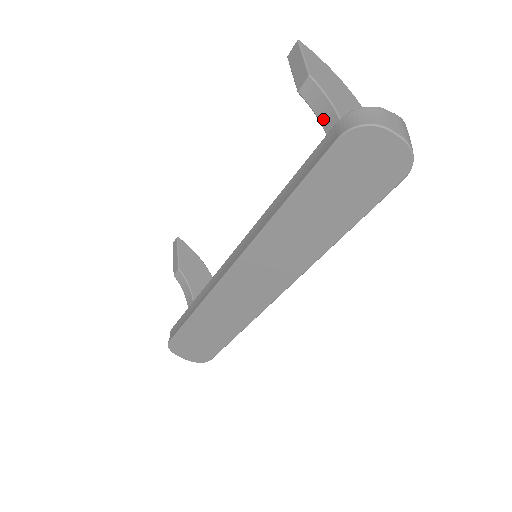
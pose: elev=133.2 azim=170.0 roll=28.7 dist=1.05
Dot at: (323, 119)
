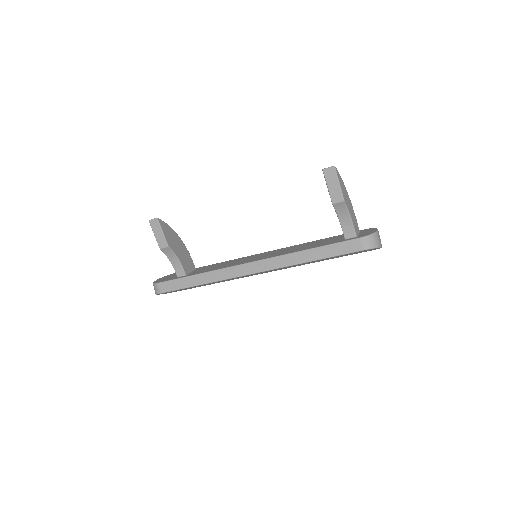
Dot at: (343, 222)
